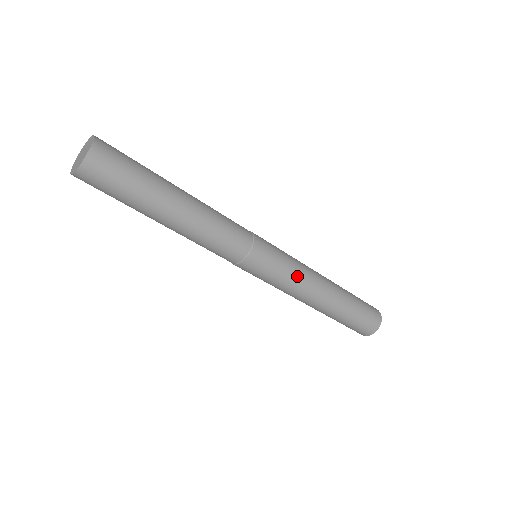
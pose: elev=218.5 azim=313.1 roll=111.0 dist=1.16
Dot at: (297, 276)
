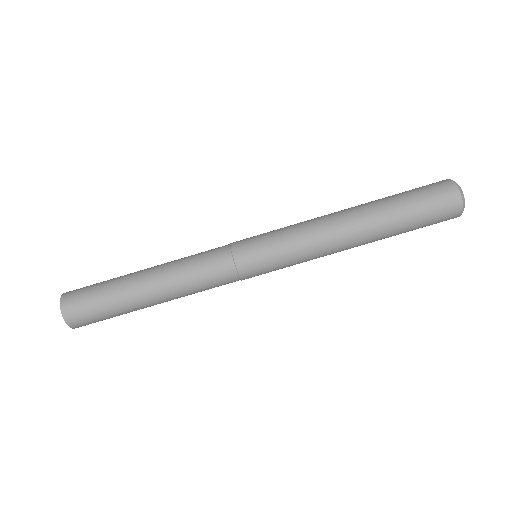
Dot at: (296, 226)
